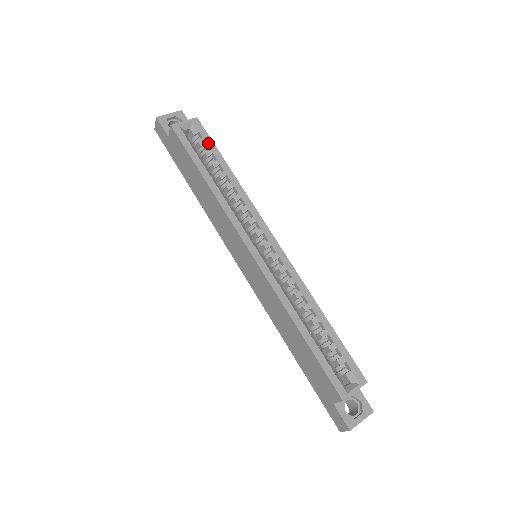
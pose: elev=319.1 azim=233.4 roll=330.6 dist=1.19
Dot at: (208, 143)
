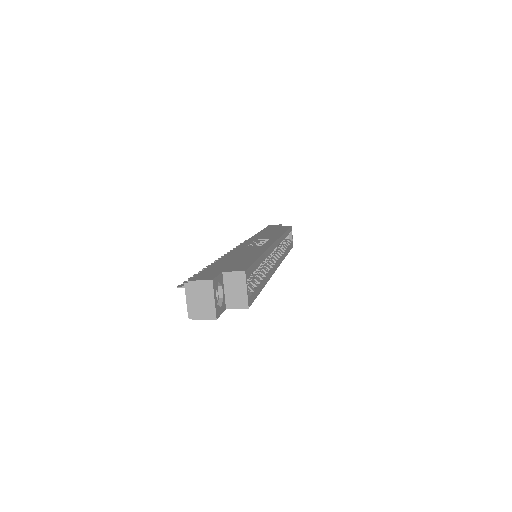
Dot at: (254, 269)
